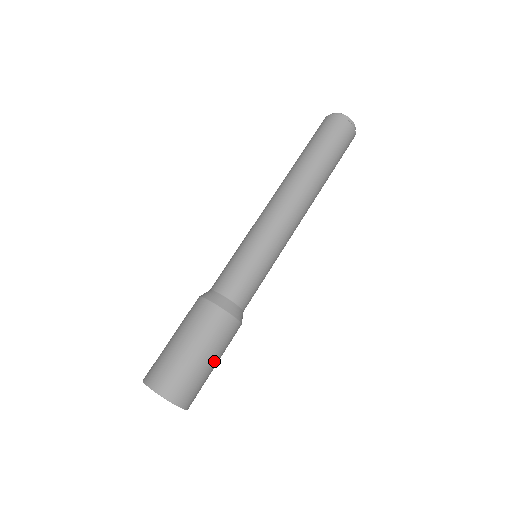
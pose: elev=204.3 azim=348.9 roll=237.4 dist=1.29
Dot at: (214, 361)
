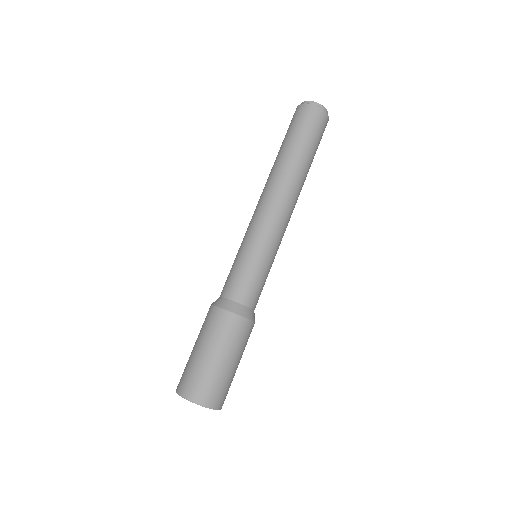
Dot at: (237, 362)
